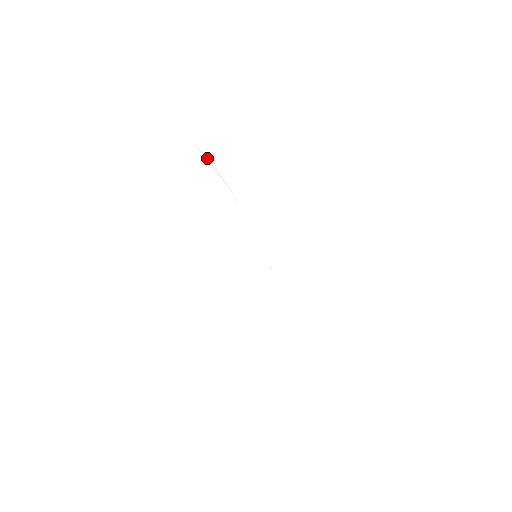
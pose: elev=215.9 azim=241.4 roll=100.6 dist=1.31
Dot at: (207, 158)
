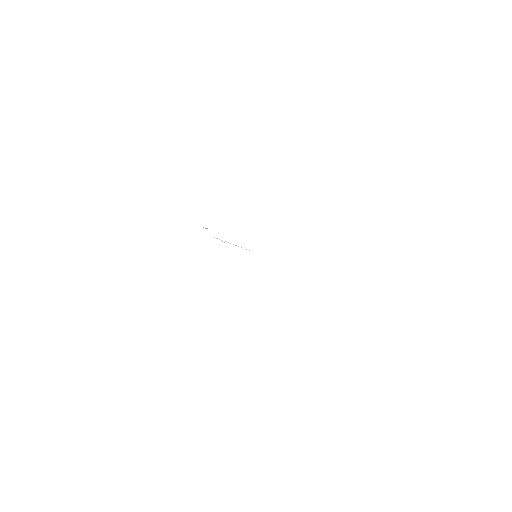
Dot at: (217, 233)
